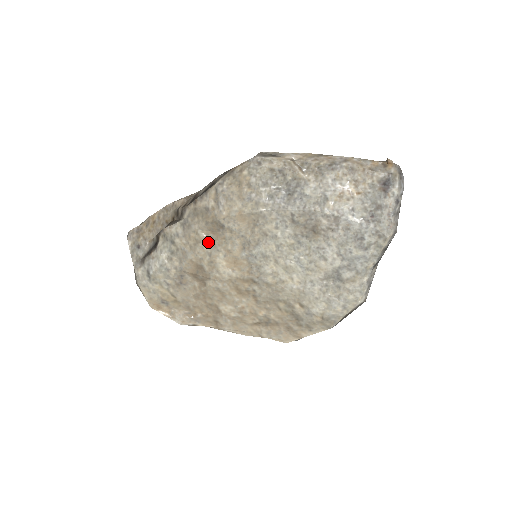
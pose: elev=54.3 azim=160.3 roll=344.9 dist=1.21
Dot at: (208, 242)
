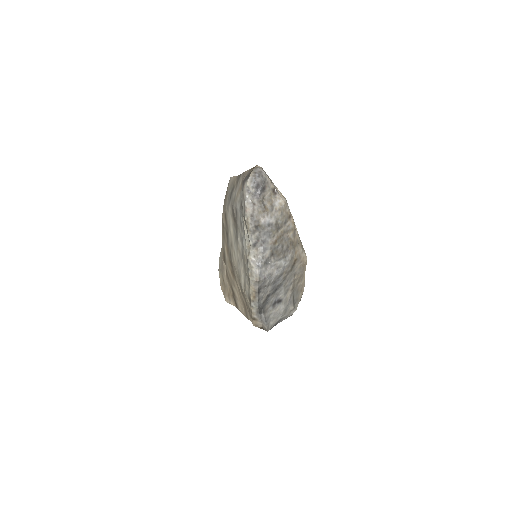
Dot at: (222, 236)
